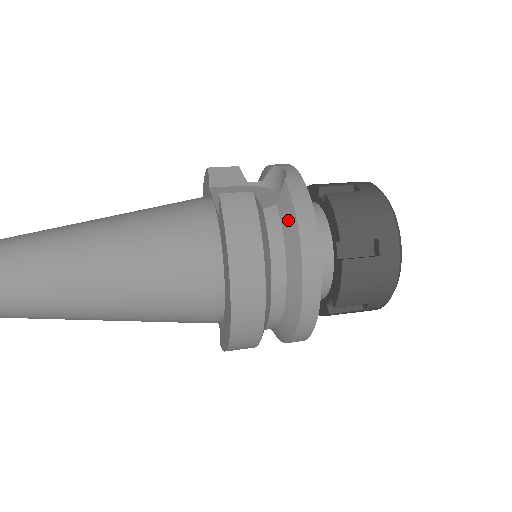
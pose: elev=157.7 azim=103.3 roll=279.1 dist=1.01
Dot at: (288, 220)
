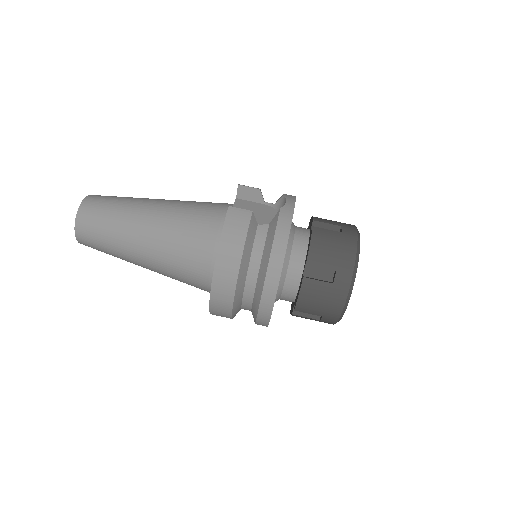
Dot at: (270, 237)
